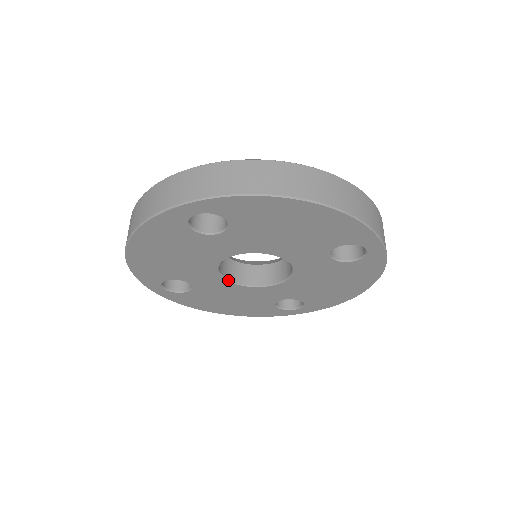
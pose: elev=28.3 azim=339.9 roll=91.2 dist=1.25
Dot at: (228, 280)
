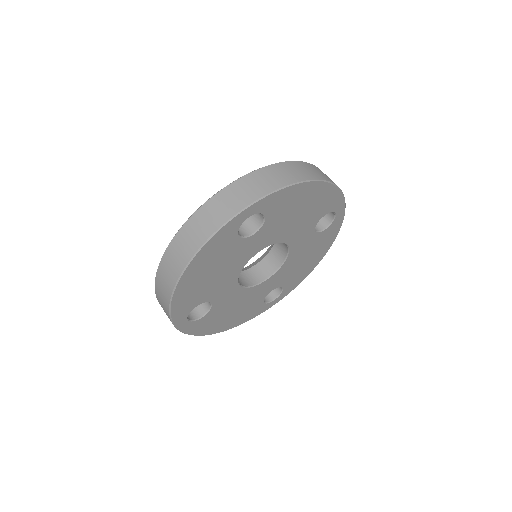
Dot at: (241, 286)
